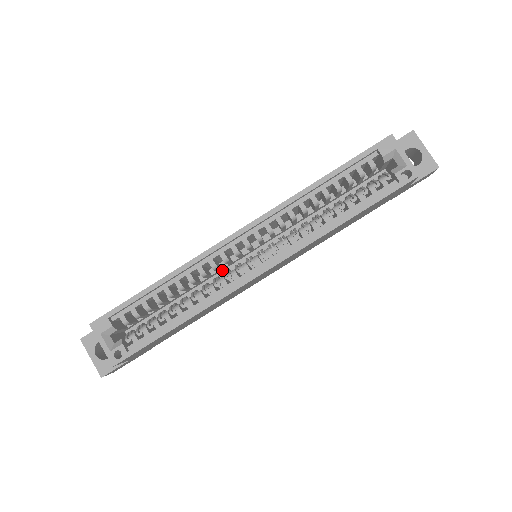
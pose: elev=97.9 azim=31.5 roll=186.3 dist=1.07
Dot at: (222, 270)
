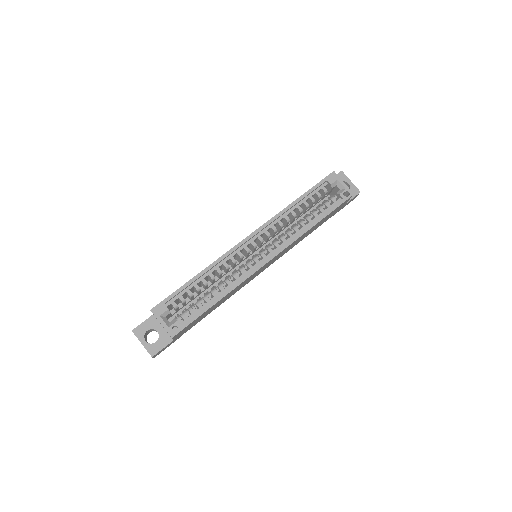
Dot at: (233, 268)
